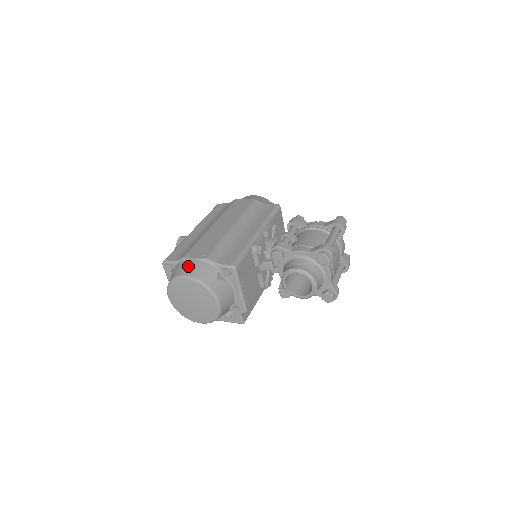
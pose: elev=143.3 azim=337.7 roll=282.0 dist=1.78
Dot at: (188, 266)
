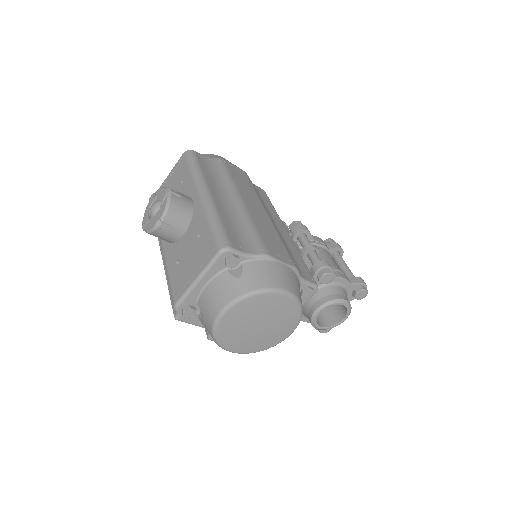
Dot at: (283, 274)
